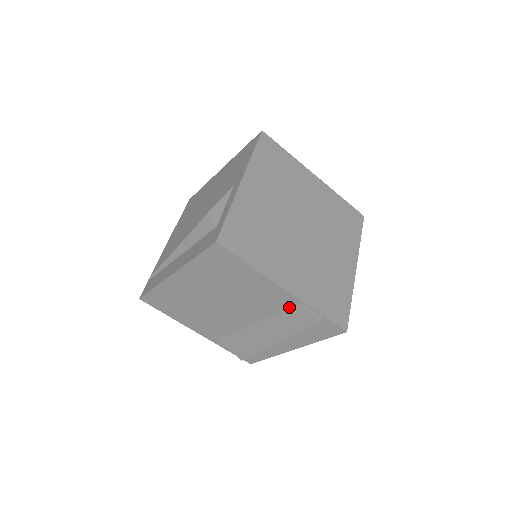
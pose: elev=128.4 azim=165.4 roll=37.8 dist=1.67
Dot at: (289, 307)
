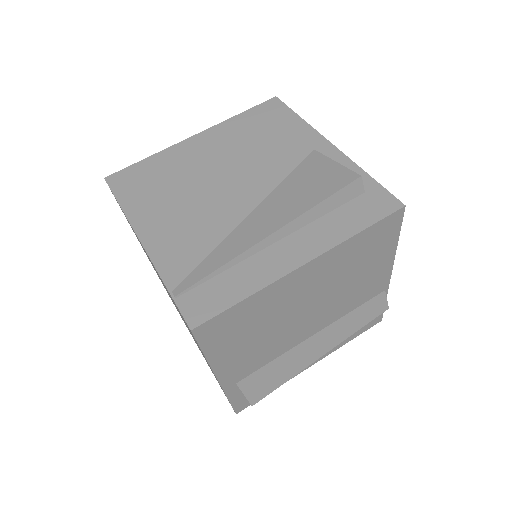
Dot at: (371, 298)
